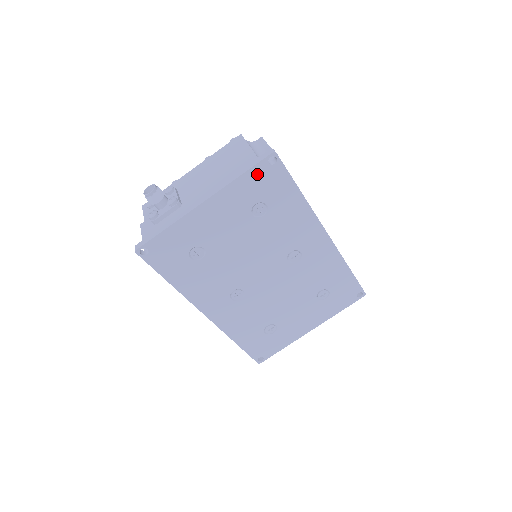
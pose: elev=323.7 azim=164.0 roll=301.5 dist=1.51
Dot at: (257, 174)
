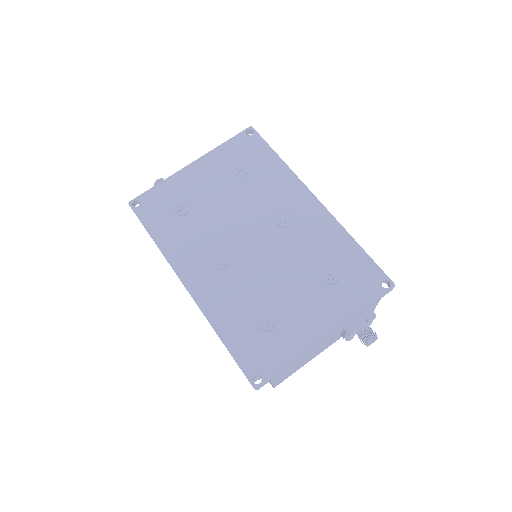
Dot at: (237, 142)
